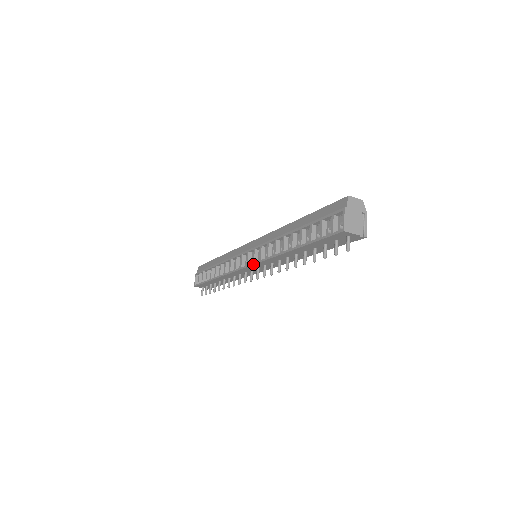
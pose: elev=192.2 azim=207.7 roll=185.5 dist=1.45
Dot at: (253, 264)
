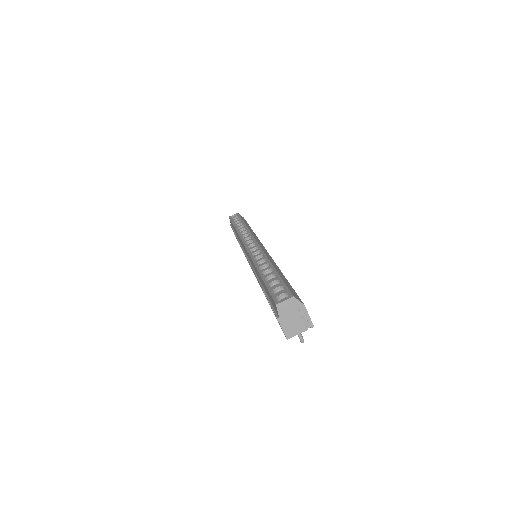
Dot at: occluded
